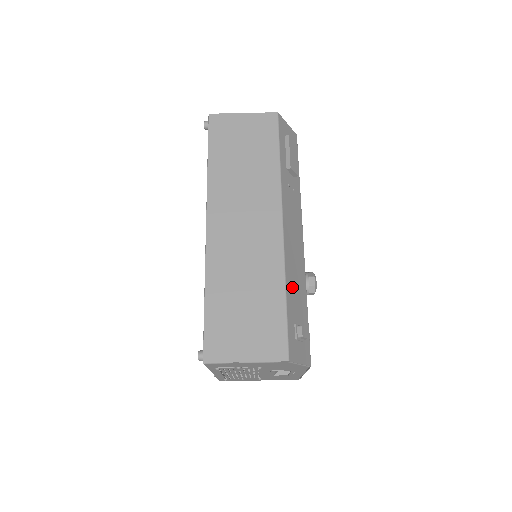
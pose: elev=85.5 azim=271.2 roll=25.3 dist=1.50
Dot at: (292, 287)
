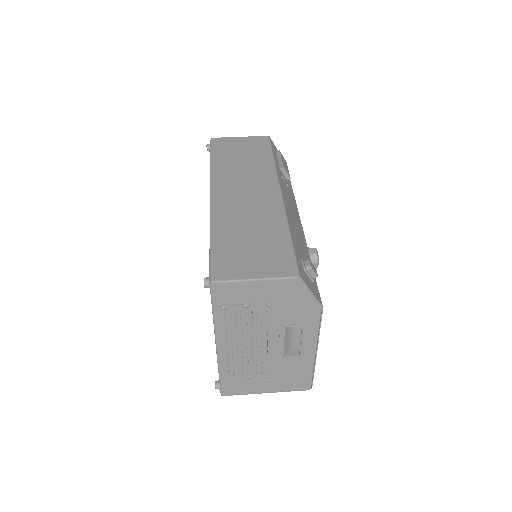
Dot at: (295, 235)
